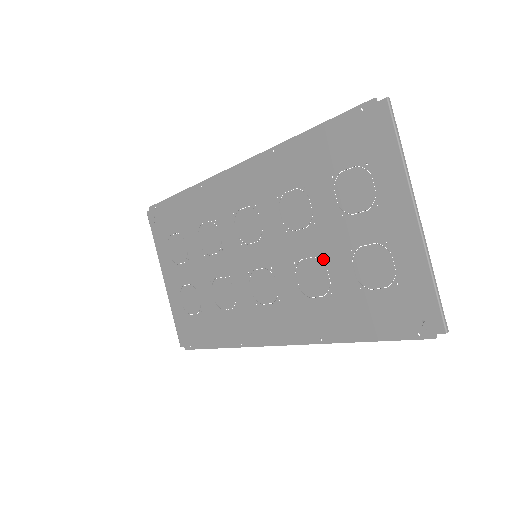
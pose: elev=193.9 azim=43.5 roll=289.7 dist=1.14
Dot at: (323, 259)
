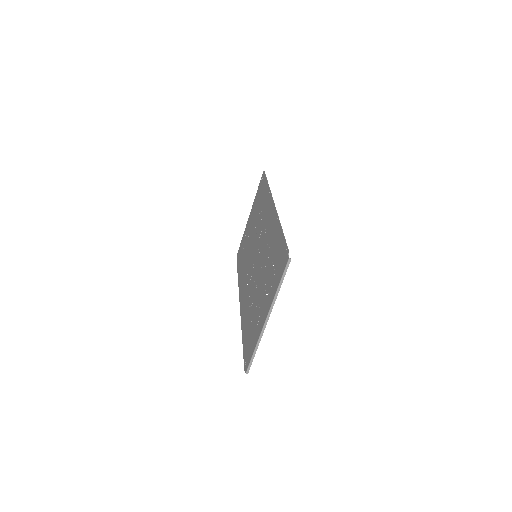
Dot at: (256, 292)
